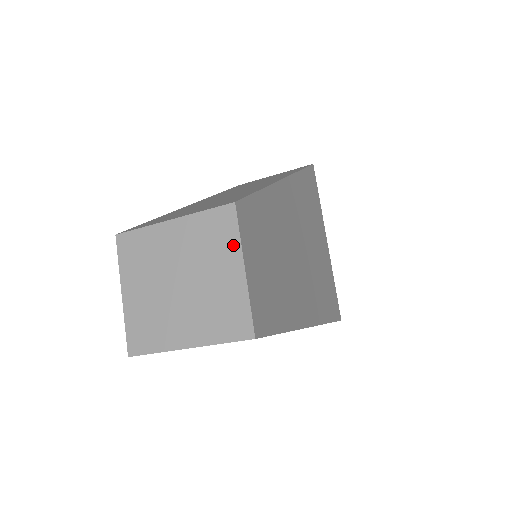
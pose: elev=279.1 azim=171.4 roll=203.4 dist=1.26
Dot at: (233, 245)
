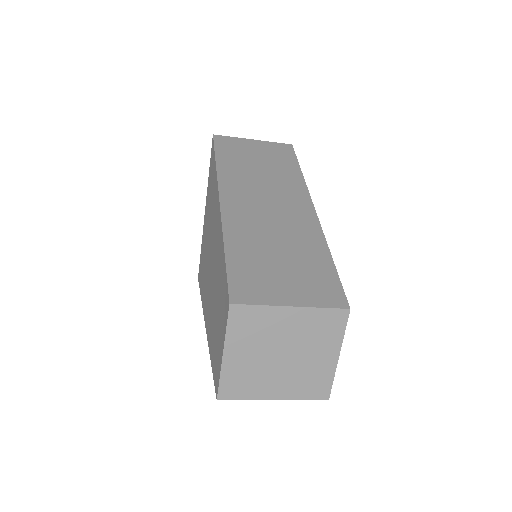
Dot at: (337, 339)
